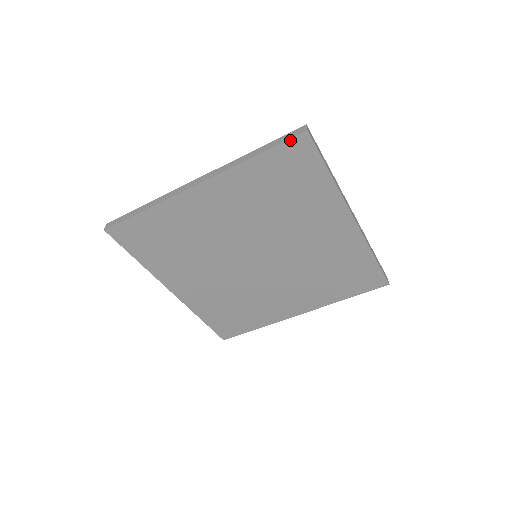
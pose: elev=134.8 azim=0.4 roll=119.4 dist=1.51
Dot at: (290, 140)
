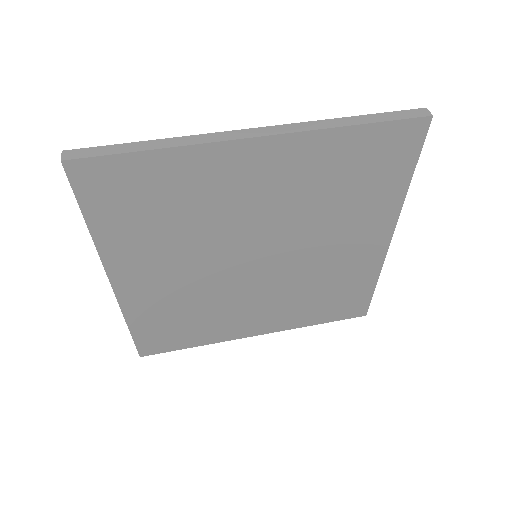
Dot at: (408, 120)
